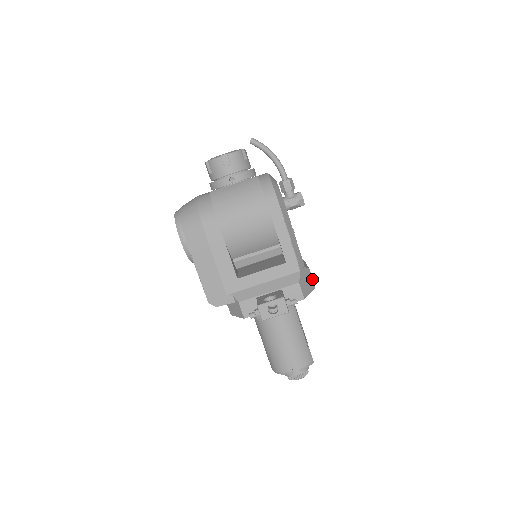
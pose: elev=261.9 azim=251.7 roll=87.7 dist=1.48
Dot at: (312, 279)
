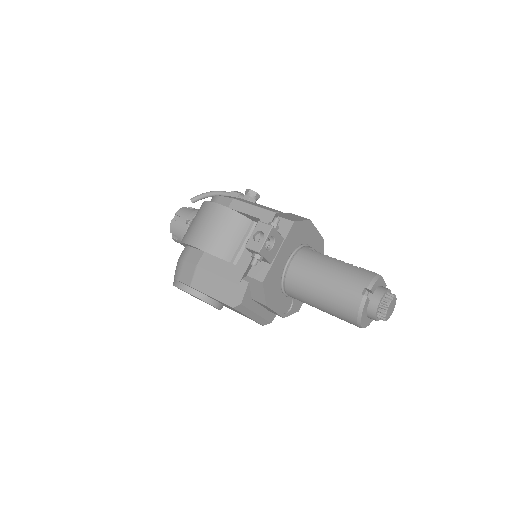
Dot at: (301, 217)
